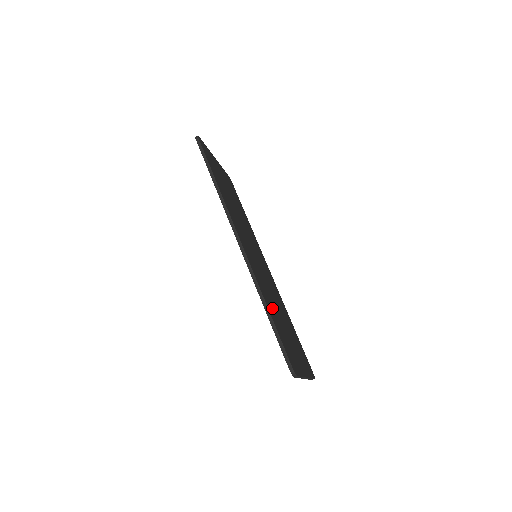
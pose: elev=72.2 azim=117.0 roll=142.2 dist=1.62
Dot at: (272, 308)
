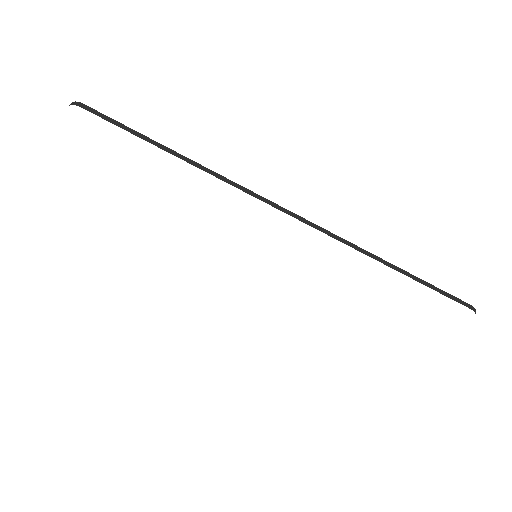
Dot at: occluded
